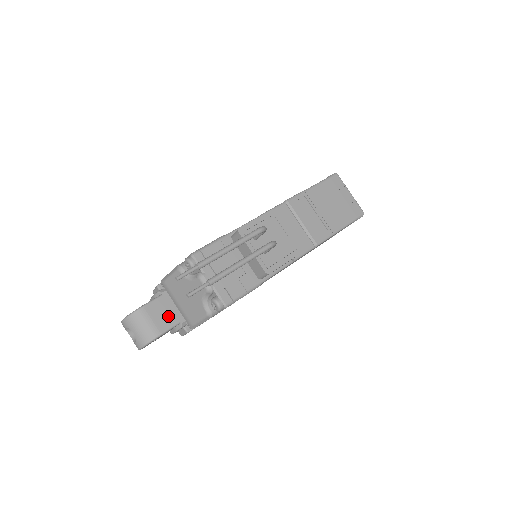
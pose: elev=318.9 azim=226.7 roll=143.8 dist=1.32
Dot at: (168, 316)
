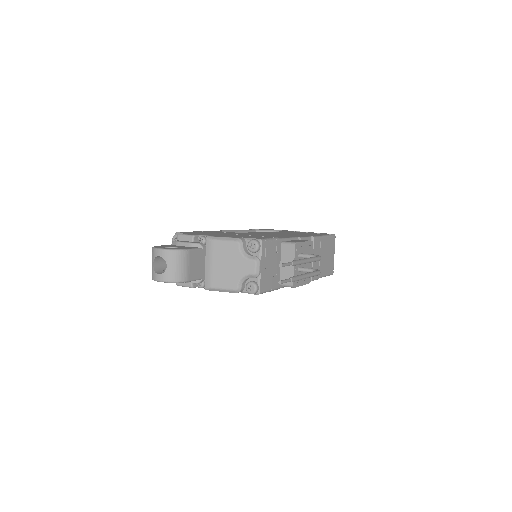
Dot at: (198, 269)
